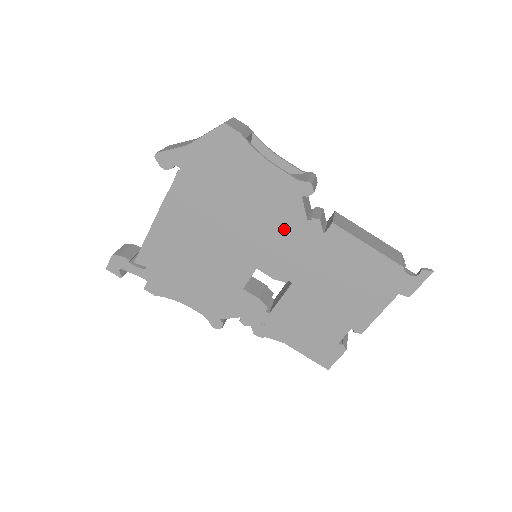
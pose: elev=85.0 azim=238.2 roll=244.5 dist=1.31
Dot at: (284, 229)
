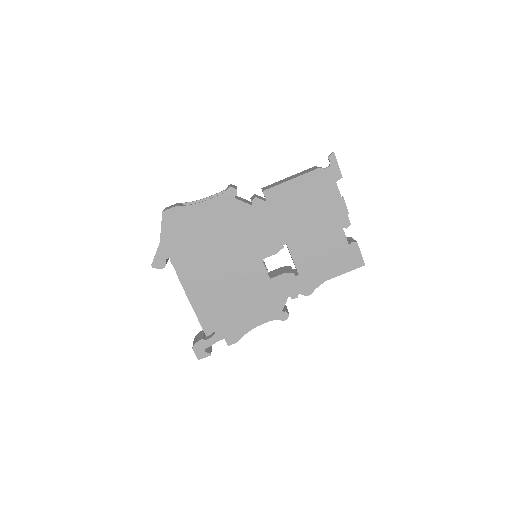
Dot at: (248, 223)
